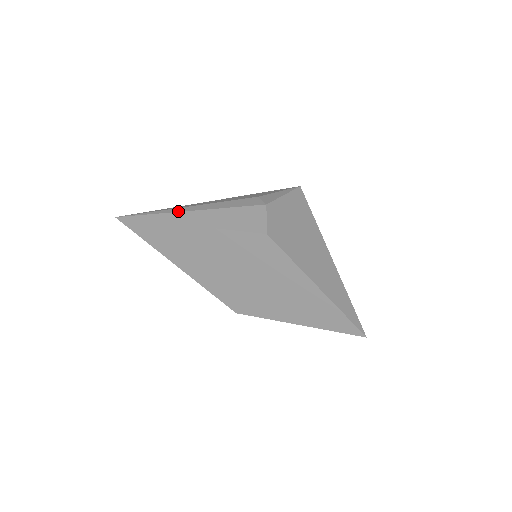
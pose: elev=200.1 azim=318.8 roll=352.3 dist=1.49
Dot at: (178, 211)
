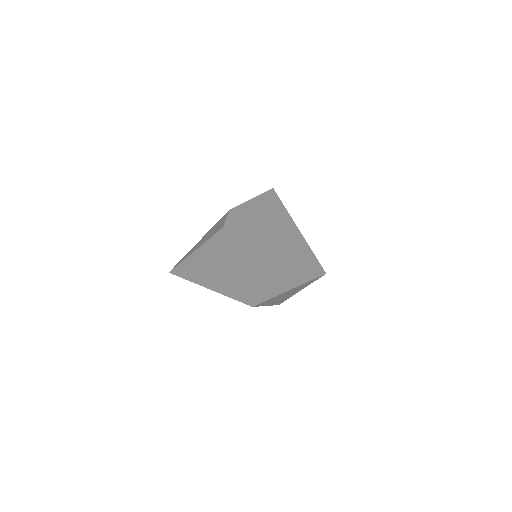
Dot at: occluded
